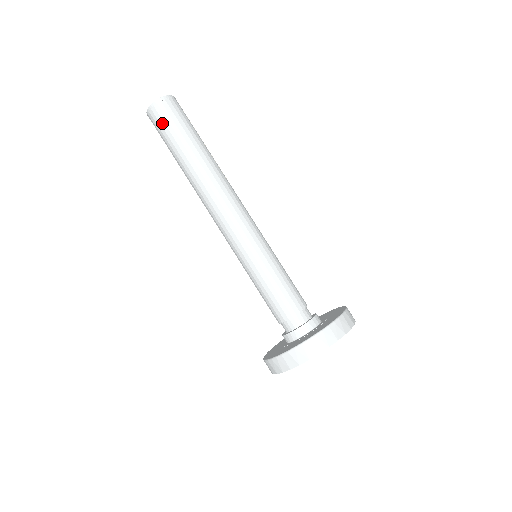
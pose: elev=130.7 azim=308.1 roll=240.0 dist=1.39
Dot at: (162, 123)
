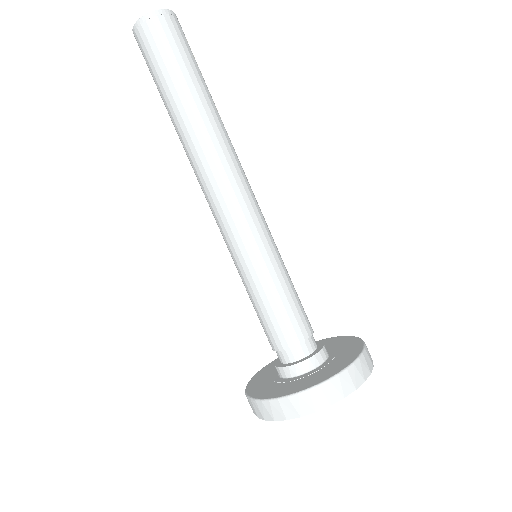
Dot at: (154, 48)
